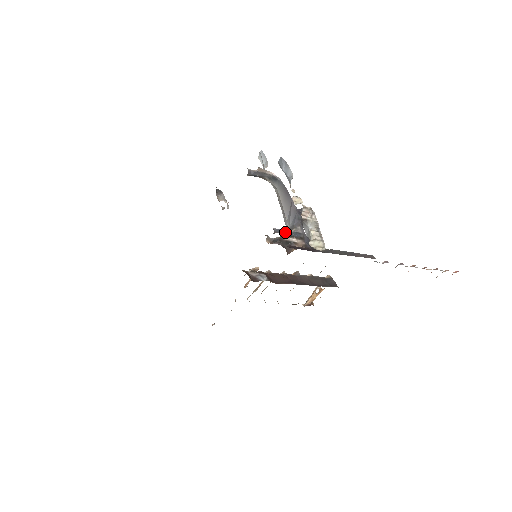
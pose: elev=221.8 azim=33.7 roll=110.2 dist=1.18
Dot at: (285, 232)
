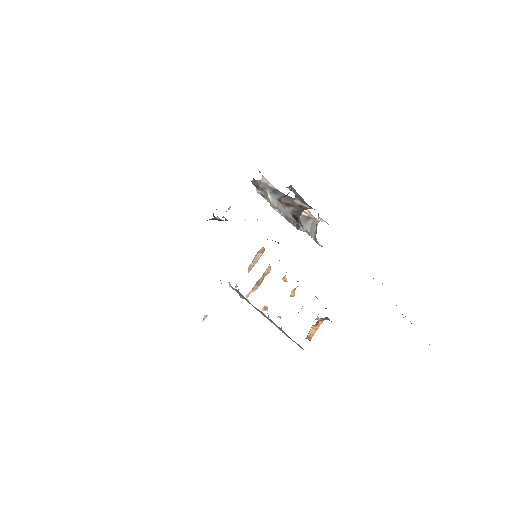
Dot at: (298, 194)
